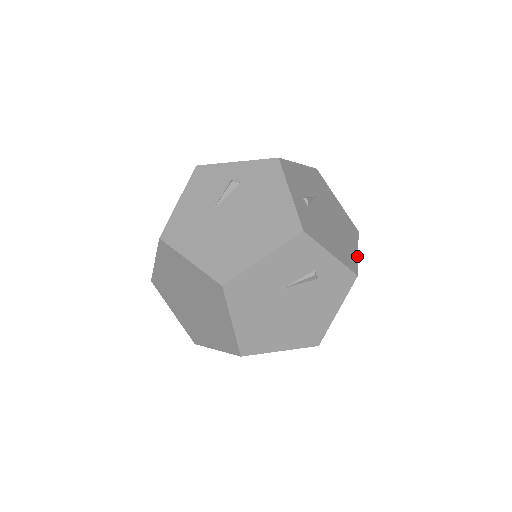
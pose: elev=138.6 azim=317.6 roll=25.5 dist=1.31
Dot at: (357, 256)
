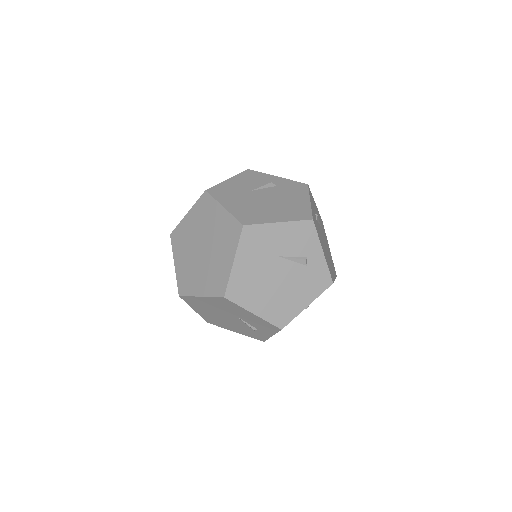
Dot at: (334, 279)
